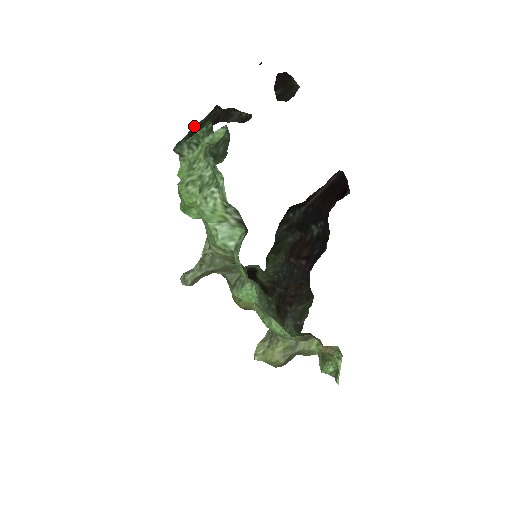
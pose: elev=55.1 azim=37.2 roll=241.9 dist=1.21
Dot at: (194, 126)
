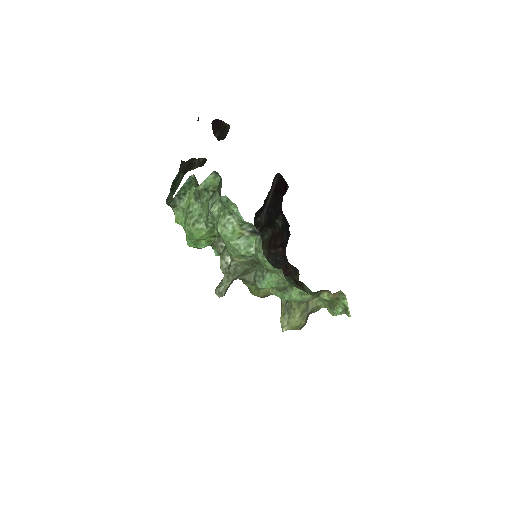
Dot at: (172, 182)
